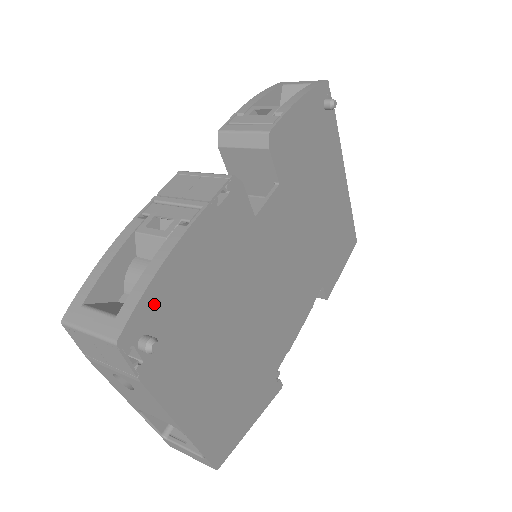
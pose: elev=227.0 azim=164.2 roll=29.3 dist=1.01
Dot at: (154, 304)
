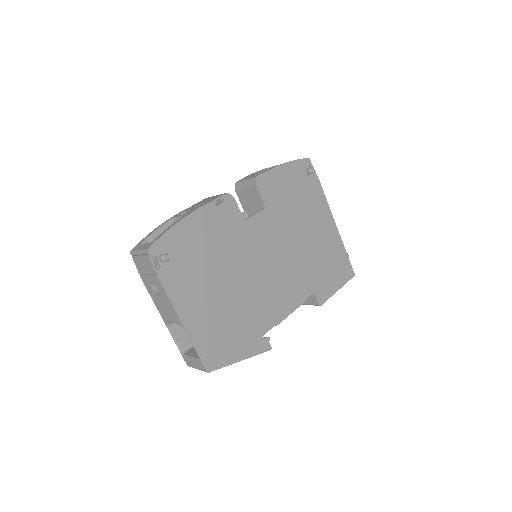
Dot at: (171, 241)
